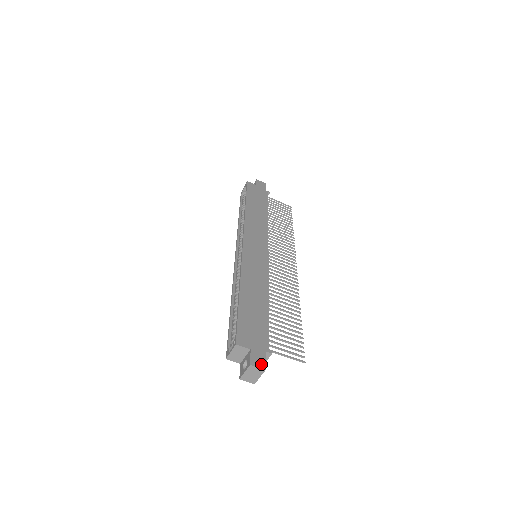
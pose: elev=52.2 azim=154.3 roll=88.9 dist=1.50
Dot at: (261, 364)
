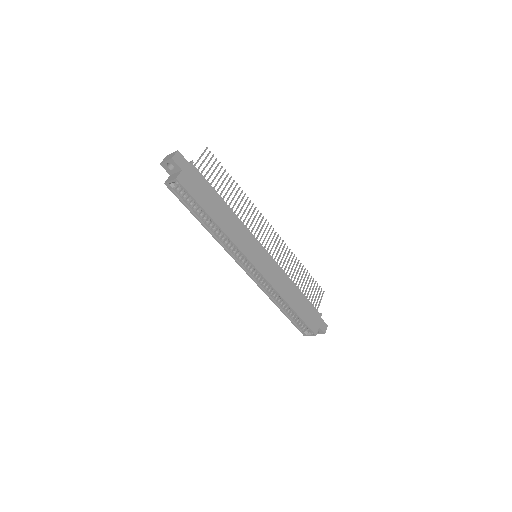
Dot at: (326, 326)
